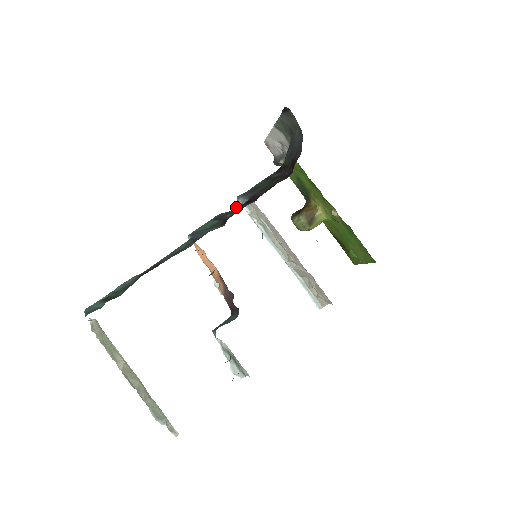
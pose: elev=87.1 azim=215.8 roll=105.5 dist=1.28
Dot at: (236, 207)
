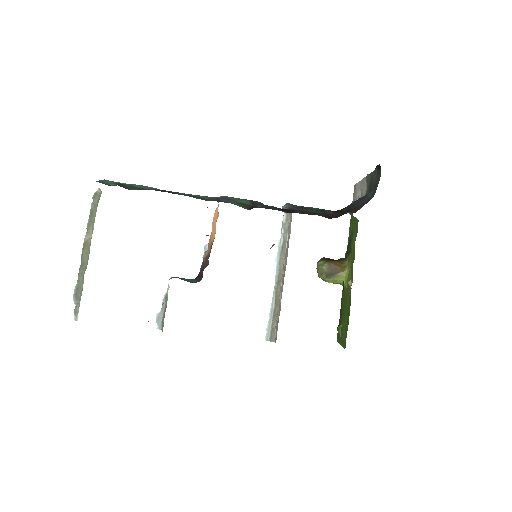
Dot at: (272, 206)
